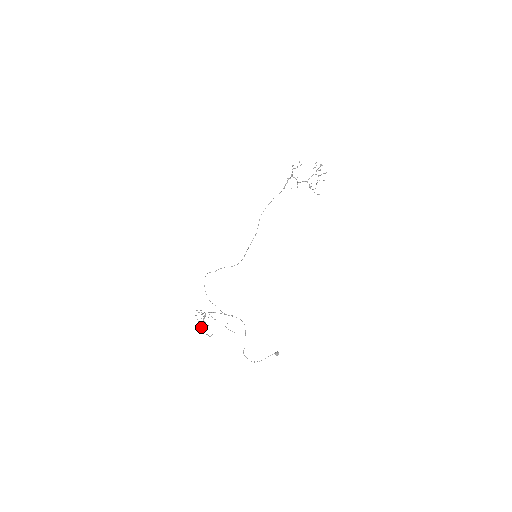
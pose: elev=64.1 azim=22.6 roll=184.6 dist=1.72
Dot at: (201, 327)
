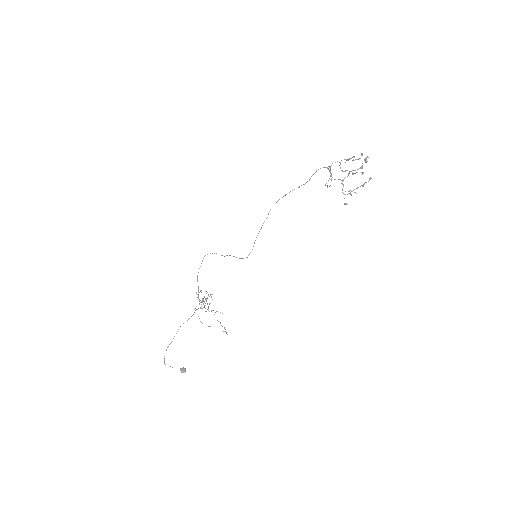
Dot at: occluded
